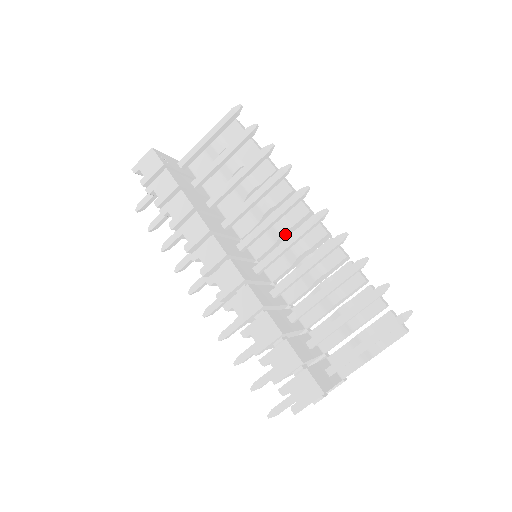
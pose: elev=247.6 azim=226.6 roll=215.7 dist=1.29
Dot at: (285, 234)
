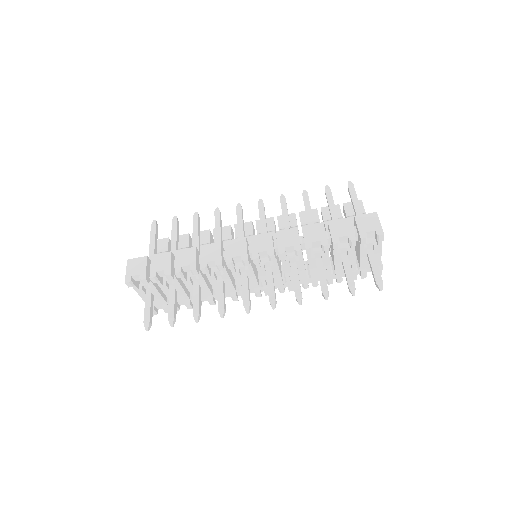
Dot at: occluded
